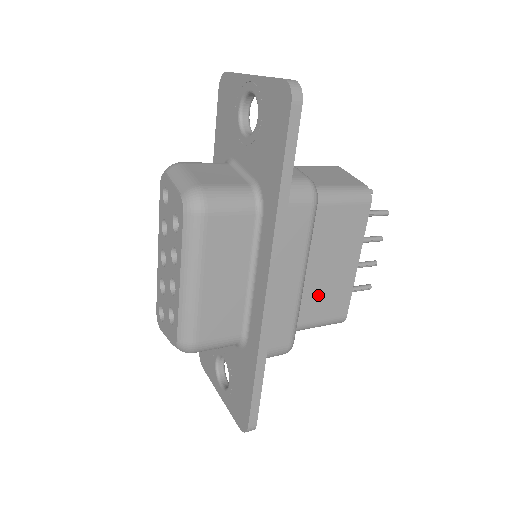
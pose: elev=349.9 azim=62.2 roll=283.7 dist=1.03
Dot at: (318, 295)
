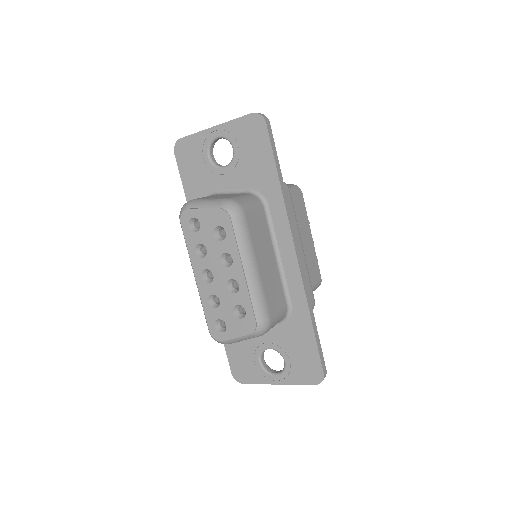
Dot at: occluded
